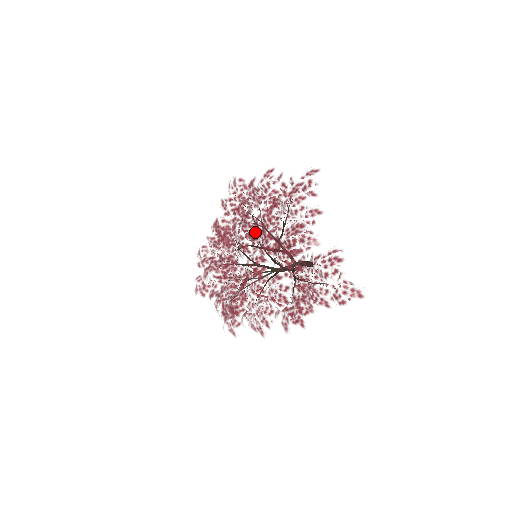
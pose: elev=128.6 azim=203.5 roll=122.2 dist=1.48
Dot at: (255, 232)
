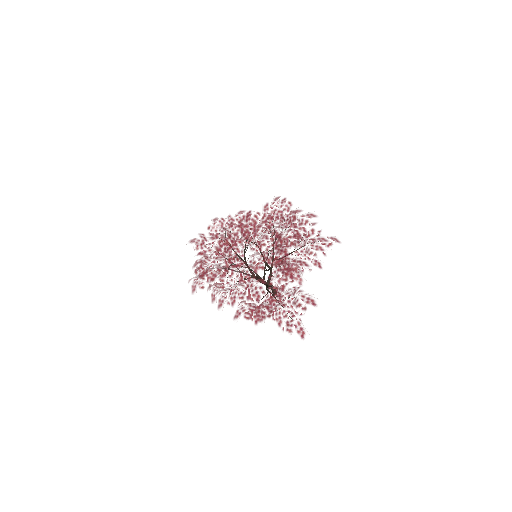
Dot at: occluded
